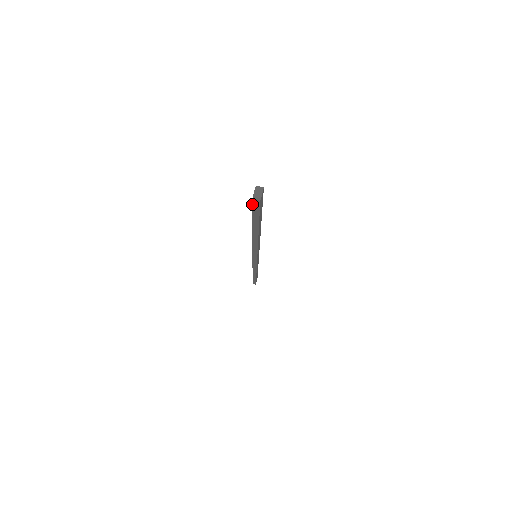
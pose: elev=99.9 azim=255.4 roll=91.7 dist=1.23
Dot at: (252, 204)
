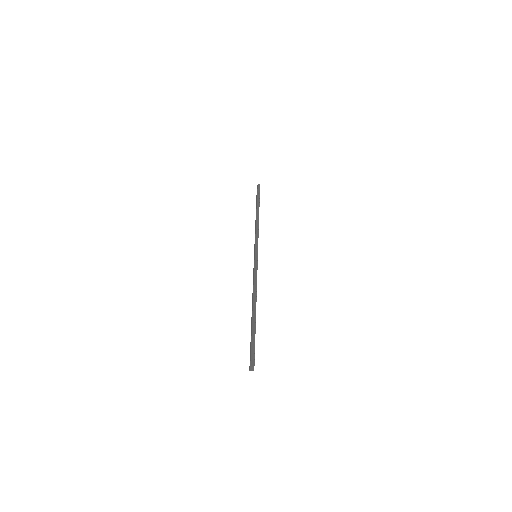
Dot at: occluded
